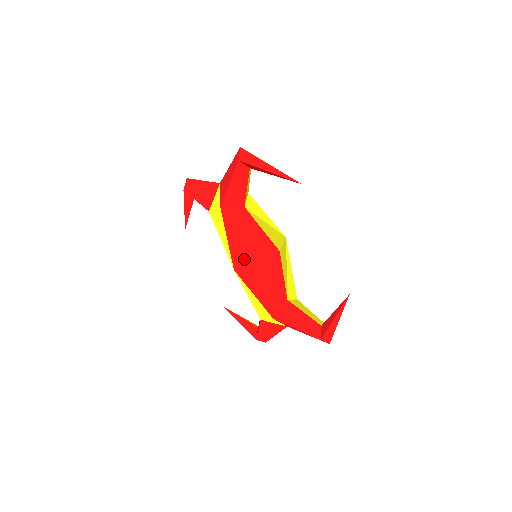
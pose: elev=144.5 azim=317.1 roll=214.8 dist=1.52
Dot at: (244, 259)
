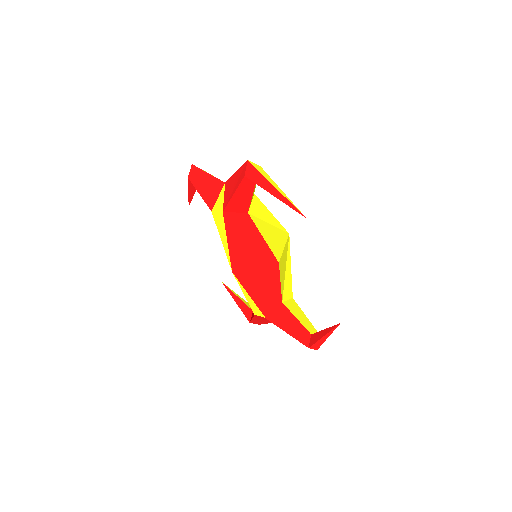
Dot at: (243, 264)
